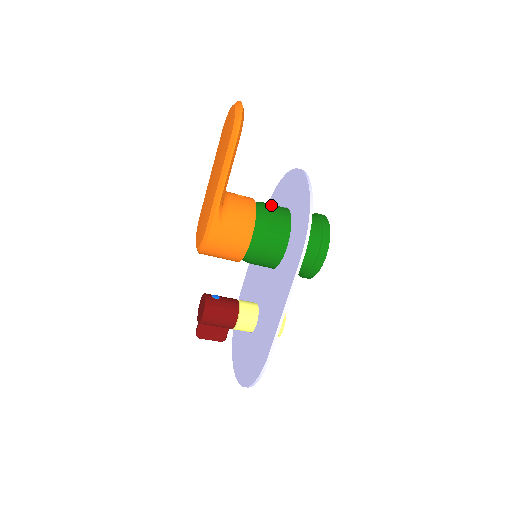
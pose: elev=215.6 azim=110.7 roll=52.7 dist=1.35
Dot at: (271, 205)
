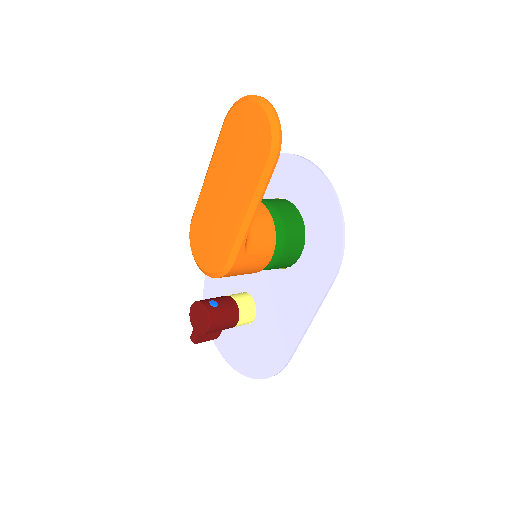
Dot at: (280, 207)
